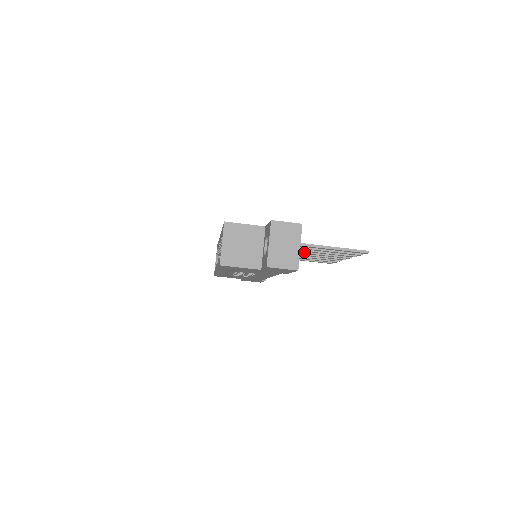
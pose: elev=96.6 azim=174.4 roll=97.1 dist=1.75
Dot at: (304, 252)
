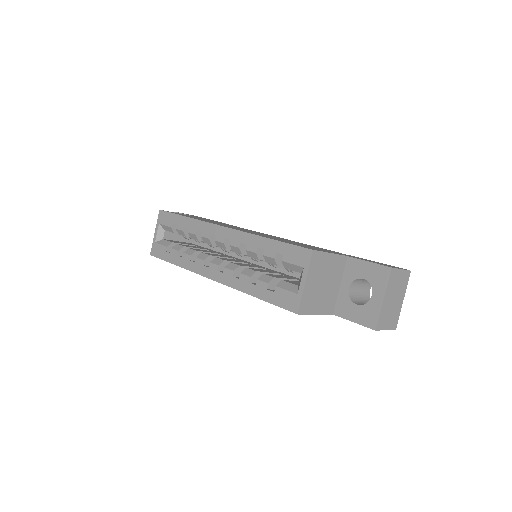
Dot at: occluded
